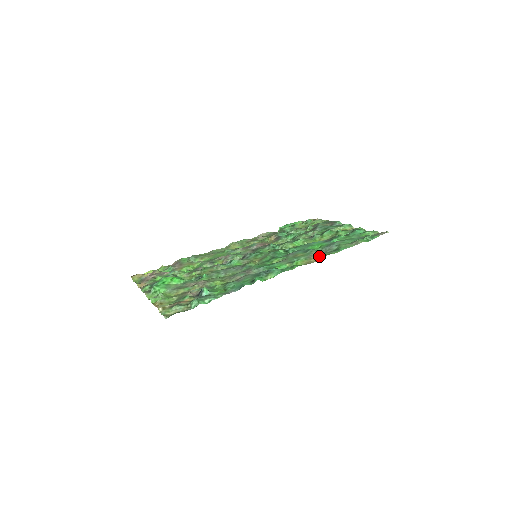
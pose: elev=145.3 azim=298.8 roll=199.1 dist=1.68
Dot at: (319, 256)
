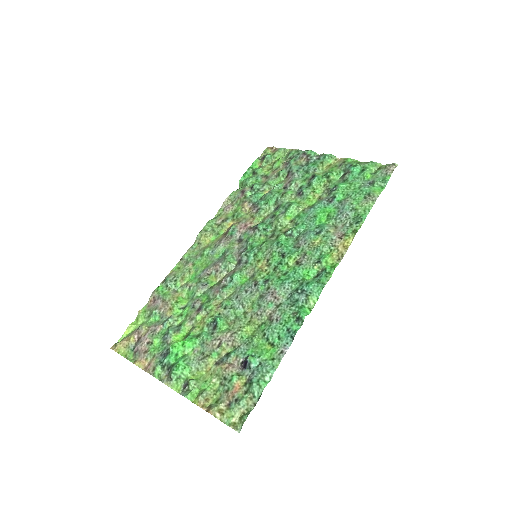
Dot at: (345, 239)
